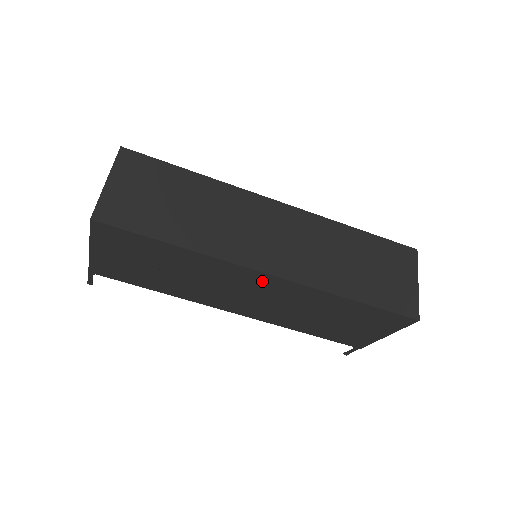
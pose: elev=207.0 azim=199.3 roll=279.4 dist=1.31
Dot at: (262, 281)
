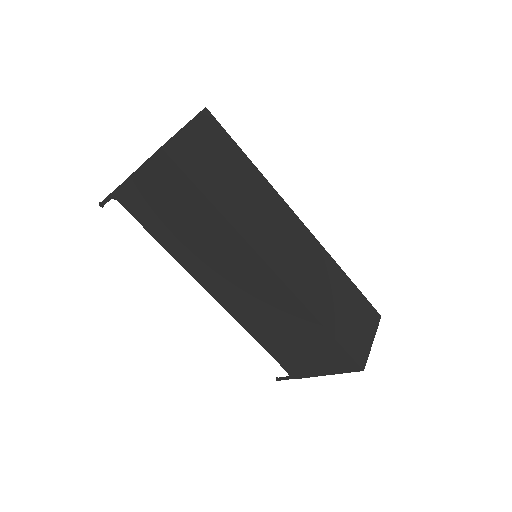
Dot at: (262, 275)
